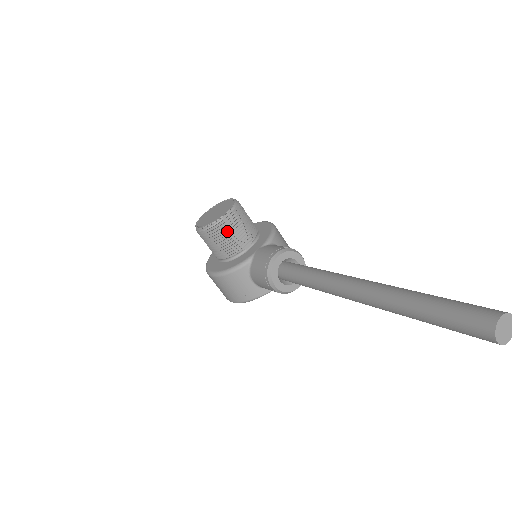
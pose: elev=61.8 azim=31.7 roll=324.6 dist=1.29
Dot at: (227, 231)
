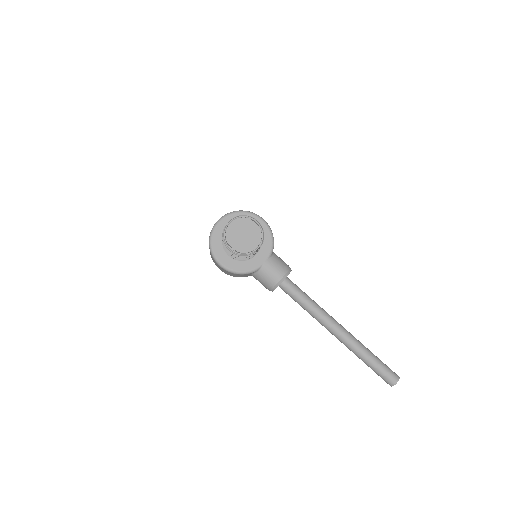
Dot at: occluded
